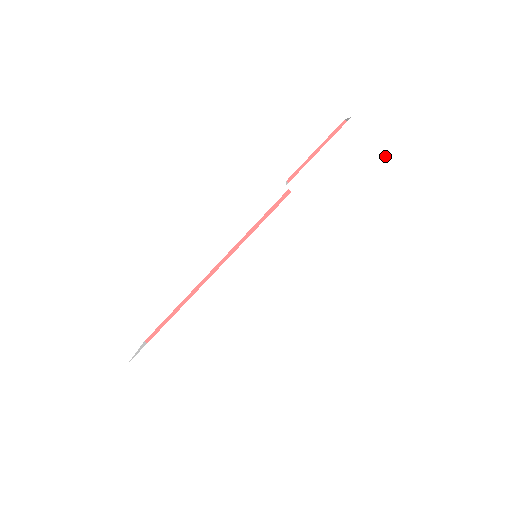
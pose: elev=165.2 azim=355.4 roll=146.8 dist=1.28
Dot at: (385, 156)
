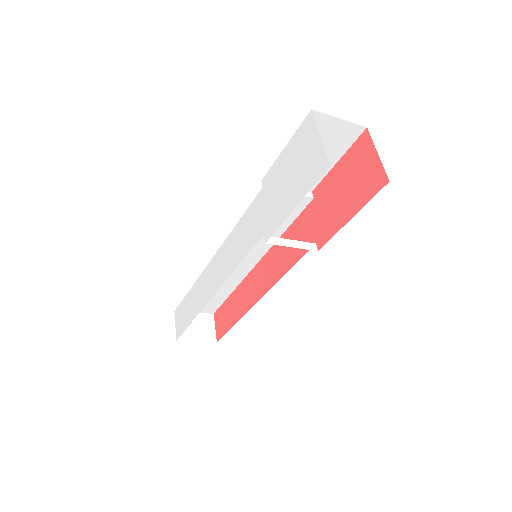
Dot at: (323, 156)
